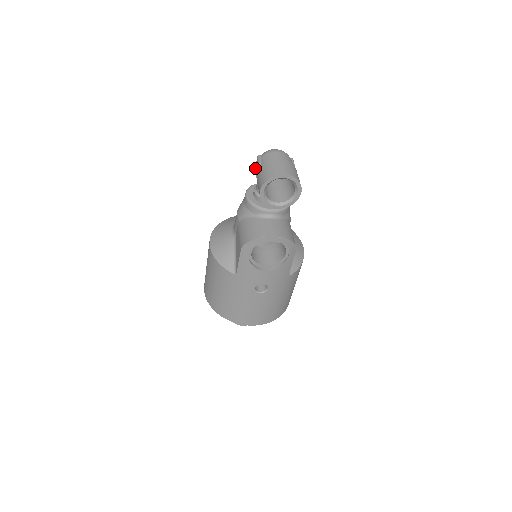
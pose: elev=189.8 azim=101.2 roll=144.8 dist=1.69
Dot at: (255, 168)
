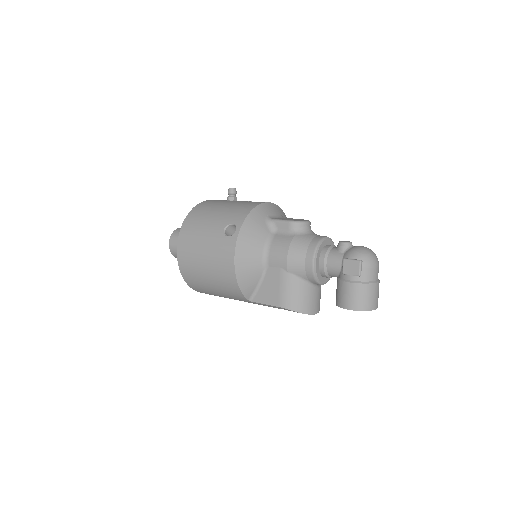
Dot at: (347, 262)
